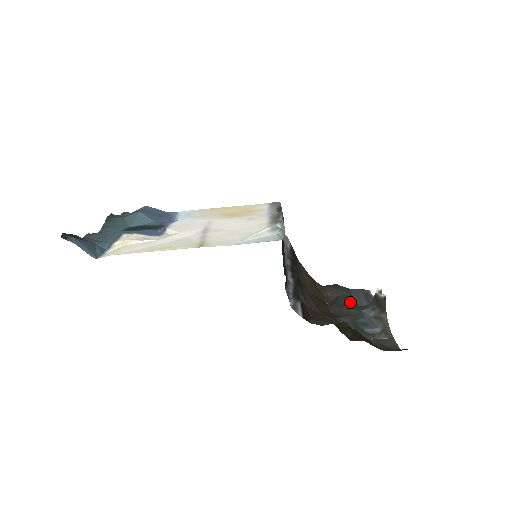
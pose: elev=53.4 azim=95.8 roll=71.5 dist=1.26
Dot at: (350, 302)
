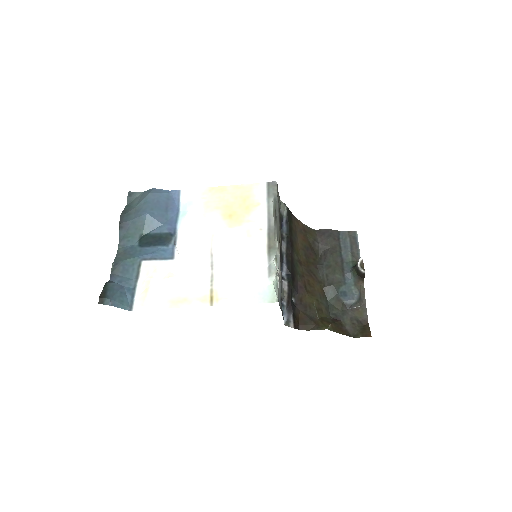
Dot at: (337, 259)
